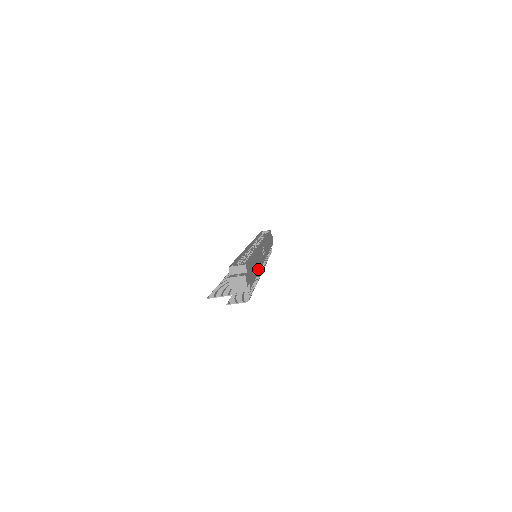
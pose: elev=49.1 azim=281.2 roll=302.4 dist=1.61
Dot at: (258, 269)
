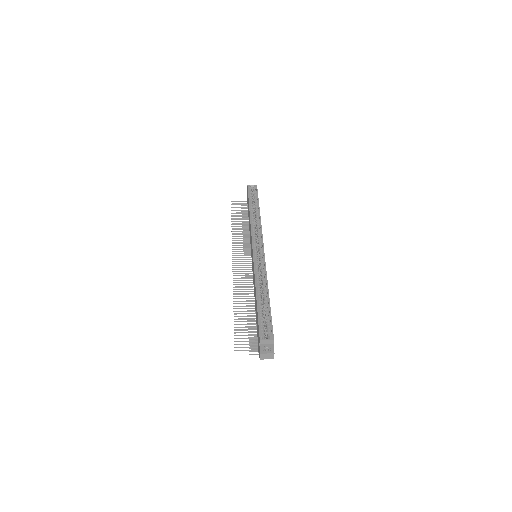
Dot at: occluded
